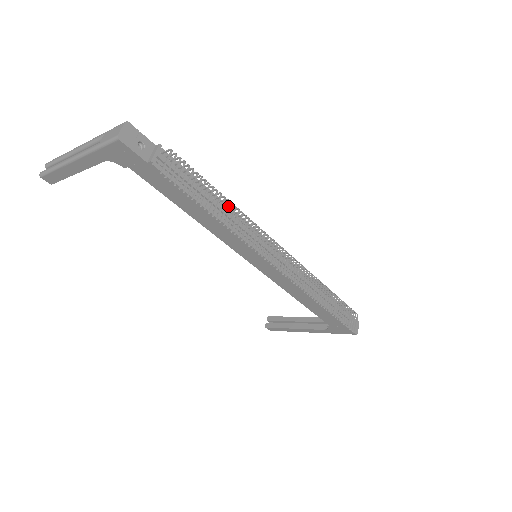
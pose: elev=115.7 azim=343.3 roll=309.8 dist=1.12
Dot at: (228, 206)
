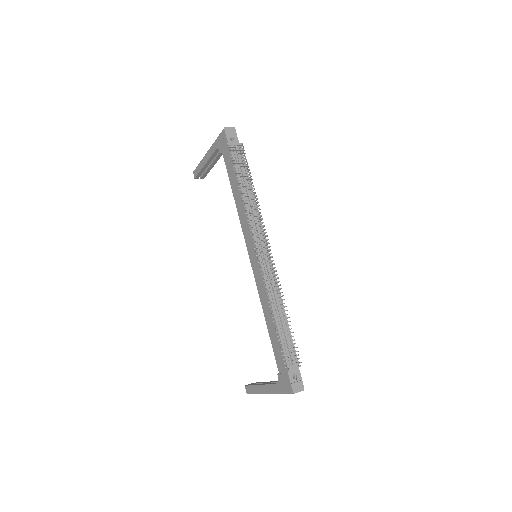
Dot at: (254, 197)
